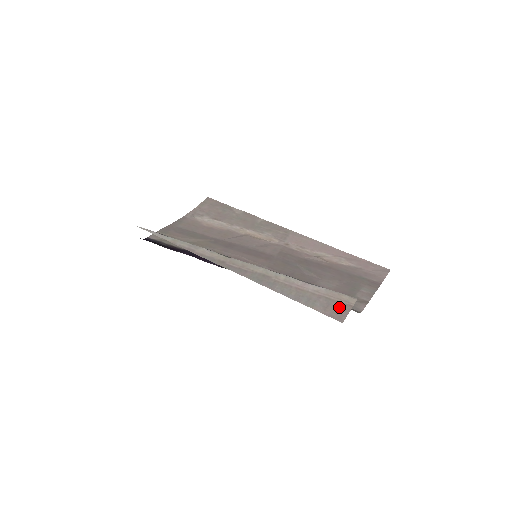
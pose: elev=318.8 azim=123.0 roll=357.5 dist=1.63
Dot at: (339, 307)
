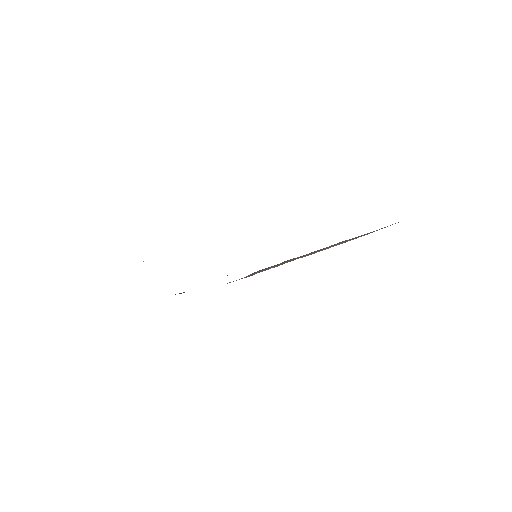
Dot at: occluded
